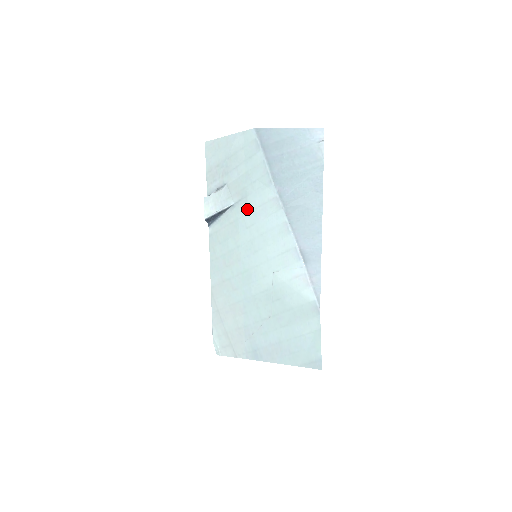
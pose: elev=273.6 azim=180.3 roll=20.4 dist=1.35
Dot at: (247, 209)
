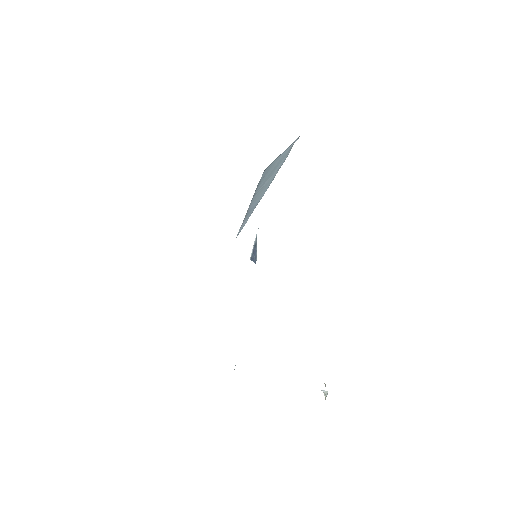
Dot at: occluded
